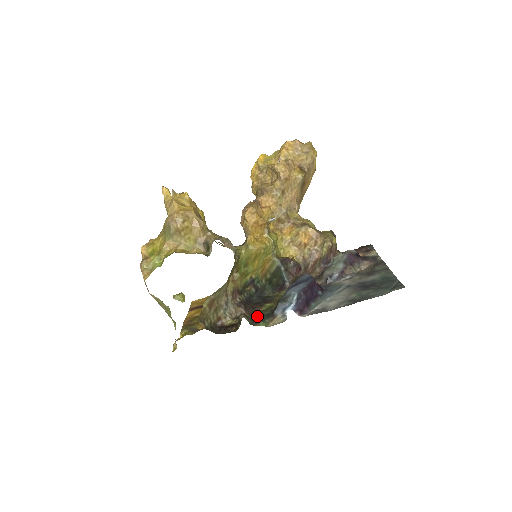
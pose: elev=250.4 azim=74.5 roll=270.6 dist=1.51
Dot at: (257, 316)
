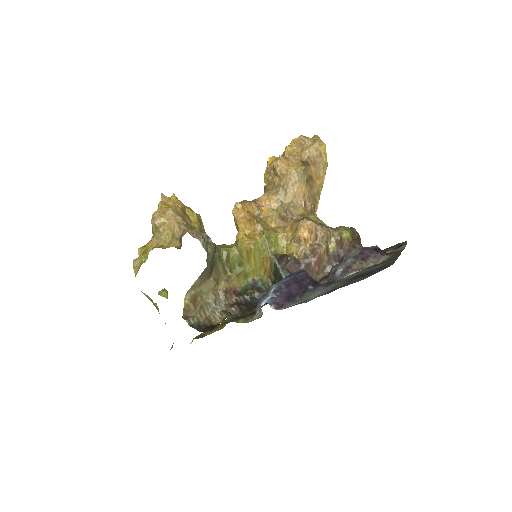
Dot at: (242, 314)
